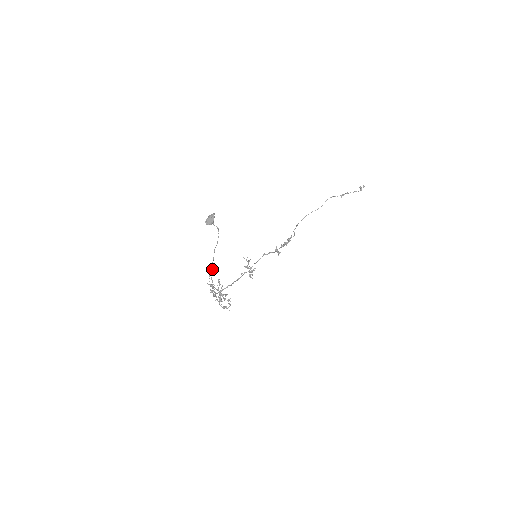
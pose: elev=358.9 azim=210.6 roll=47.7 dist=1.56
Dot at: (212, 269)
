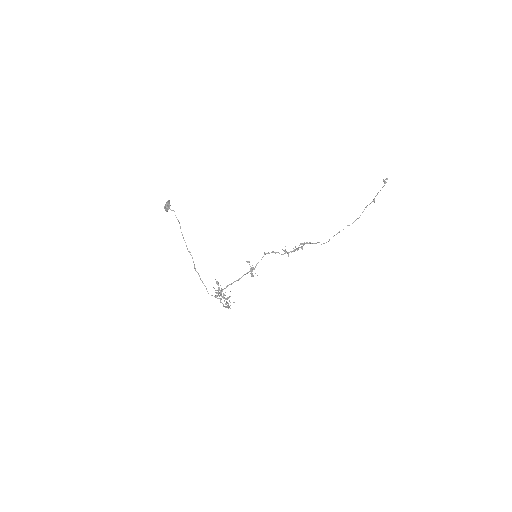
Dot at: occluded
